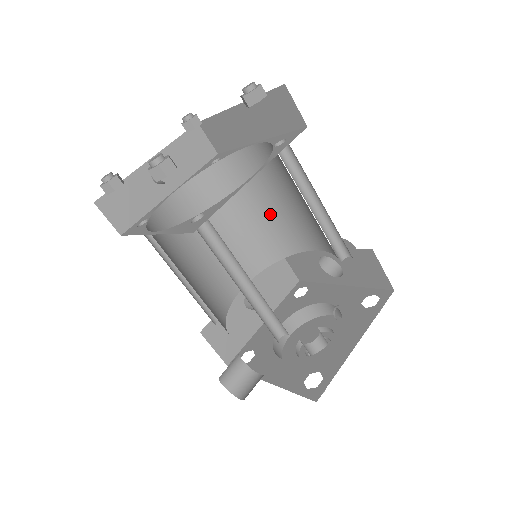
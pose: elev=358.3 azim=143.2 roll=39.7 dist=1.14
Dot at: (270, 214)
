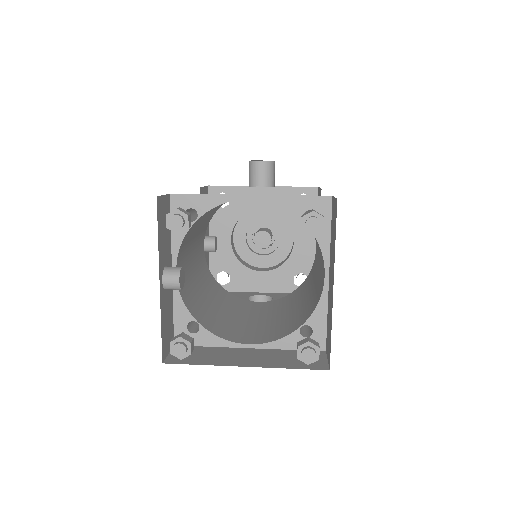
Dot at: occluded
